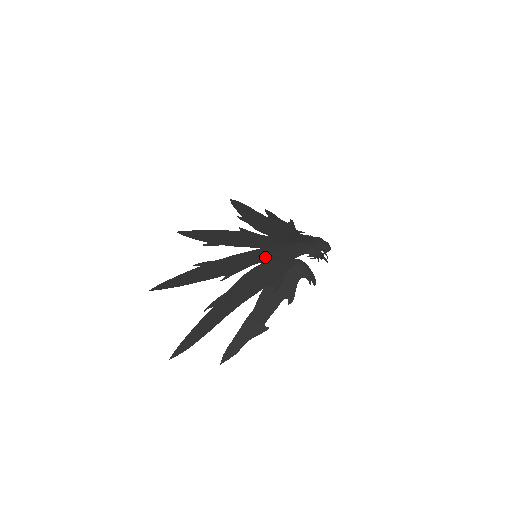
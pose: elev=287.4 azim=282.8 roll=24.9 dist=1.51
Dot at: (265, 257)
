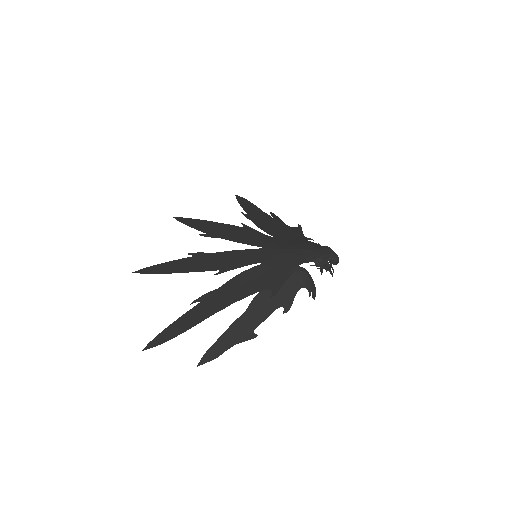
Dot at: (267, 258)
